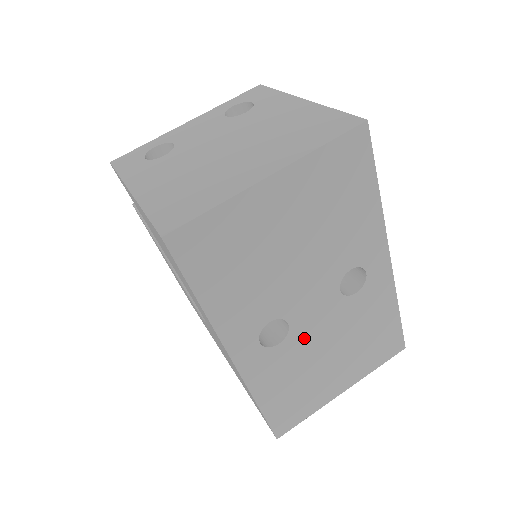
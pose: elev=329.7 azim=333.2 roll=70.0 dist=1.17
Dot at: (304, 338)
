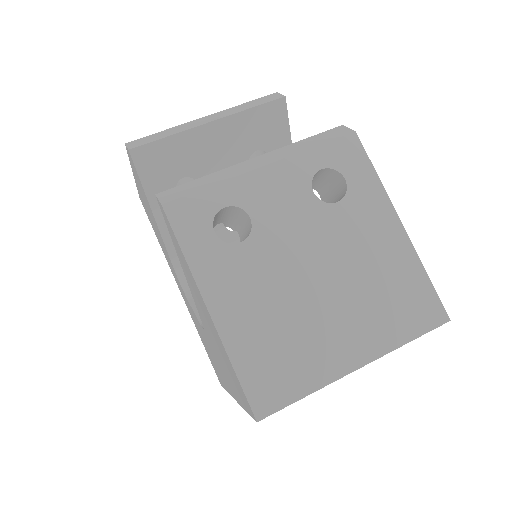
Dot at: occluded
